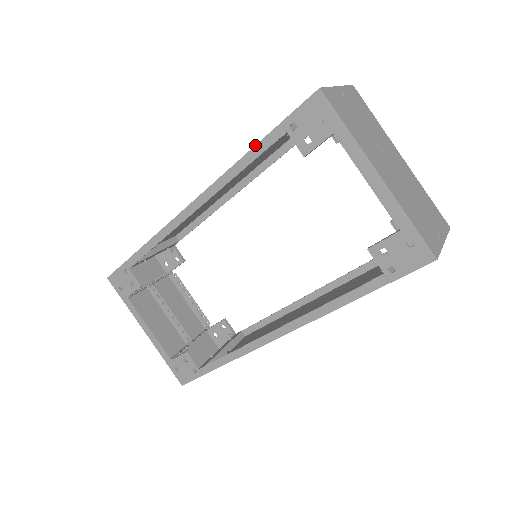
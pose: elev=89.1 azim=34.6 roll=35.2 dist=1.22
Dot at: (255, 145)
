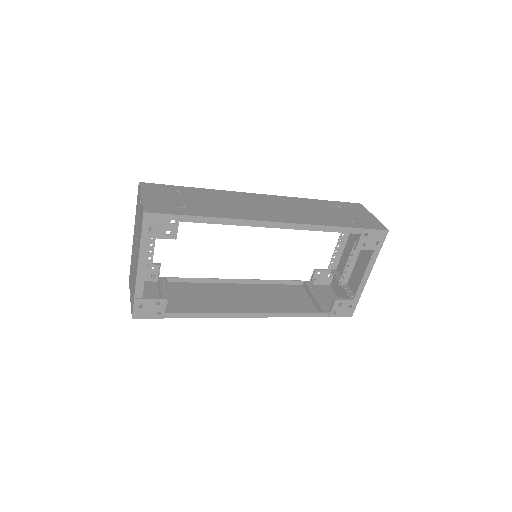
Dot at: (344, 227)
